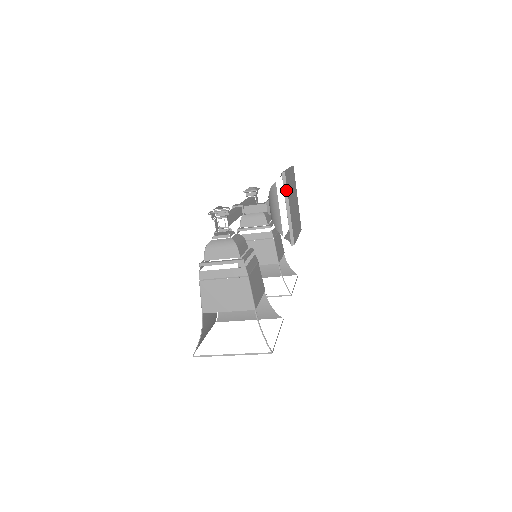
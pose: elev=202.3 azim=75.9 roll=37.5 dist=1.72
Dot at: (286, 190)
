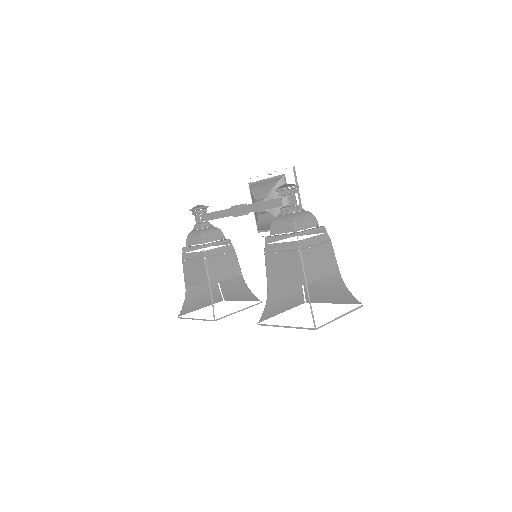
Dot at: (297, 182)
